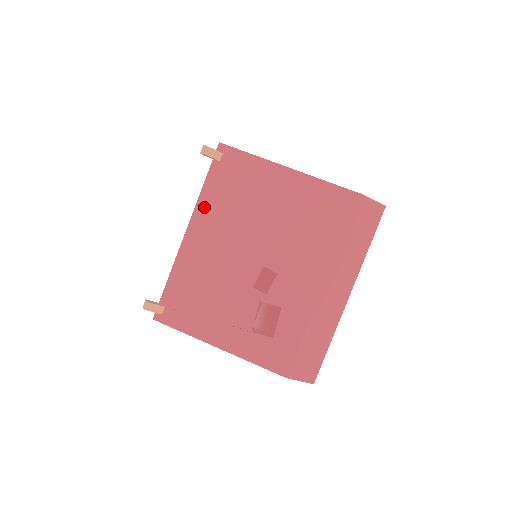
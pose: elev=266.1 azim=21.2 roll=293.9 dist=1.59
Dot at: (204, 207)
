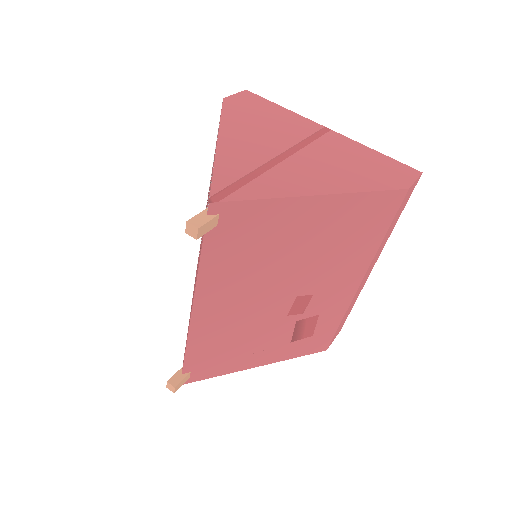
Dot at: (209, 281)
